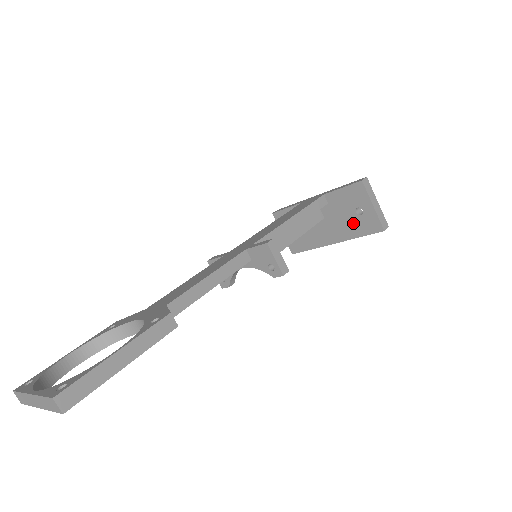
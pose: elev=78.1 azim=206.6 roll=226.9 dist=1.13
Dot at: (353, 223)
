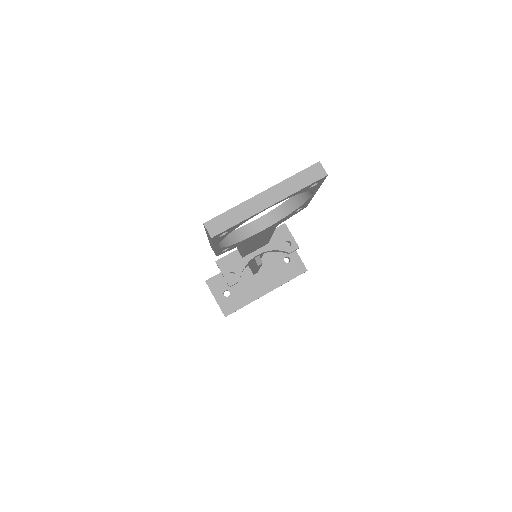
Dot at: (283, 270)
